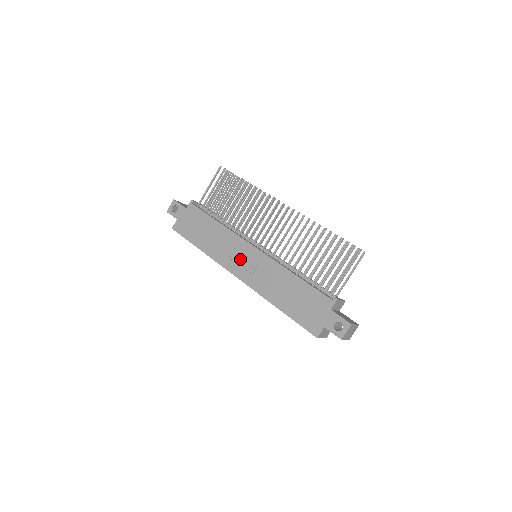
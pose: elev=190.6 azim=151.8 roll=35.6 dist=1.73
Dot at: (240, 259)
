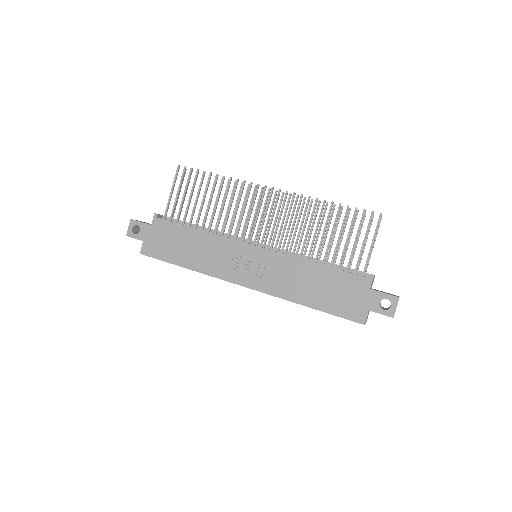
Dot at: (241, 264)
